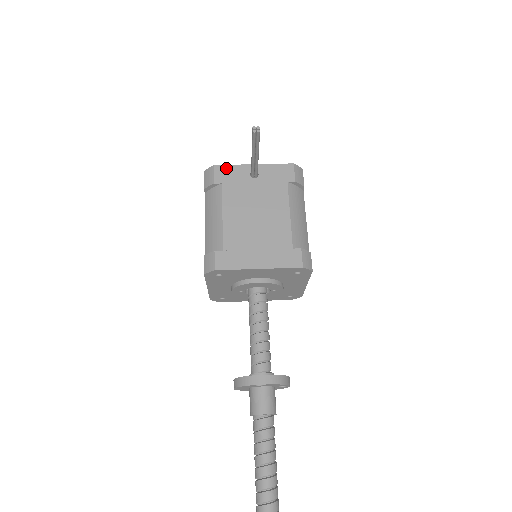
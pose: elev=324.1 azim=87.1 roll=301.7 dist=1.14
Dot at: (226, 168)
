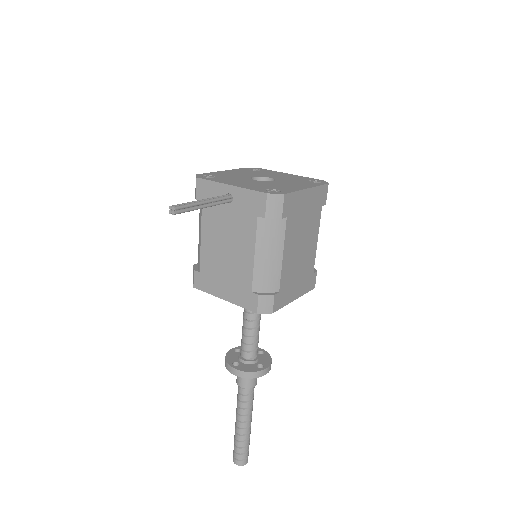
Dot at: (206, 184)
